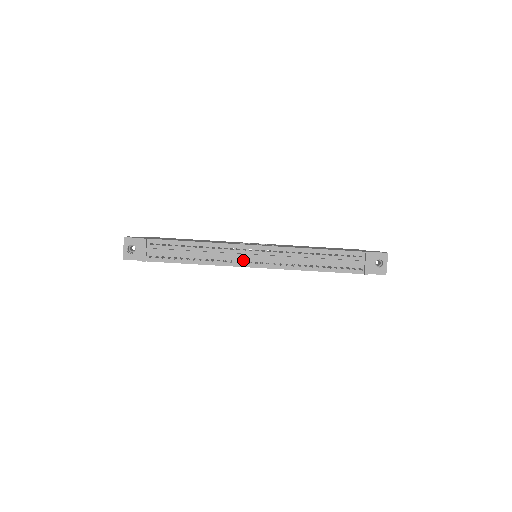
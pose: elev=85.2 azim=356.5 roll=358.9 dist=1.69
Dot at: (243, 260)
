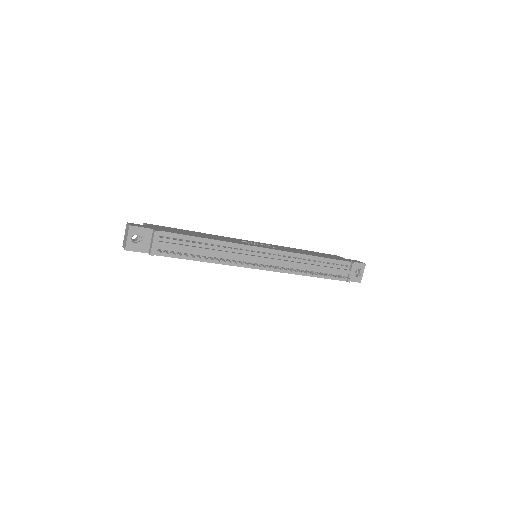
Dot at: (250, 261)
